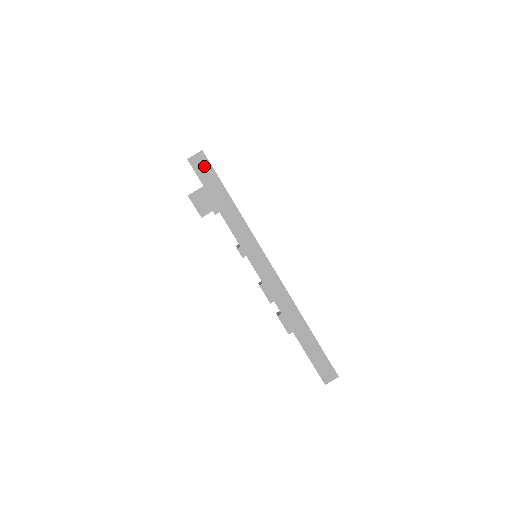
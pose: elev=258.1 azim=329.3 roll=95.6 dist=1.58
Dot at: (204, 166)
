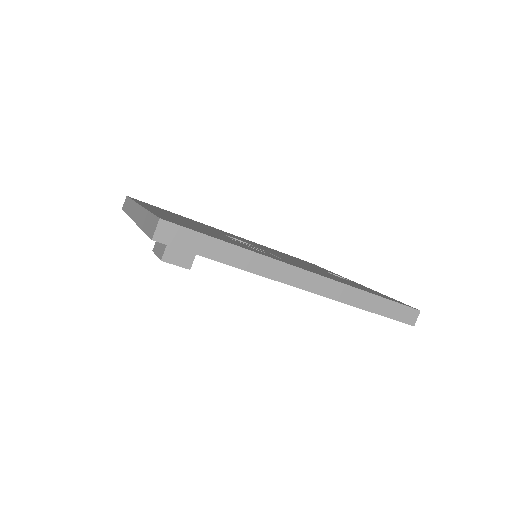
Dot at: (174, 233)
